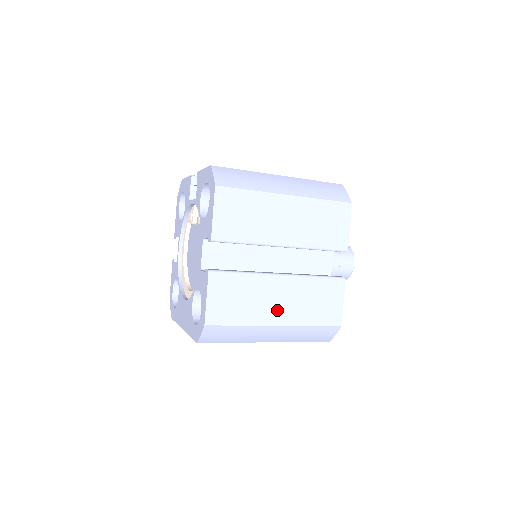
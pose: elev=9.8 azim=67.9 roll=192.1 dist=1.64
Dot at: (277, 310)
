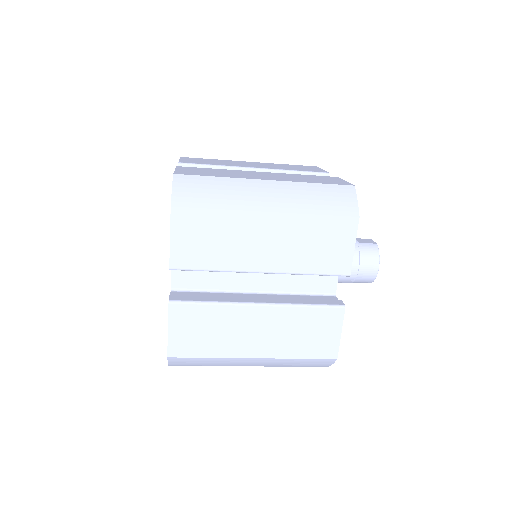
Dot at: (254, 342)
